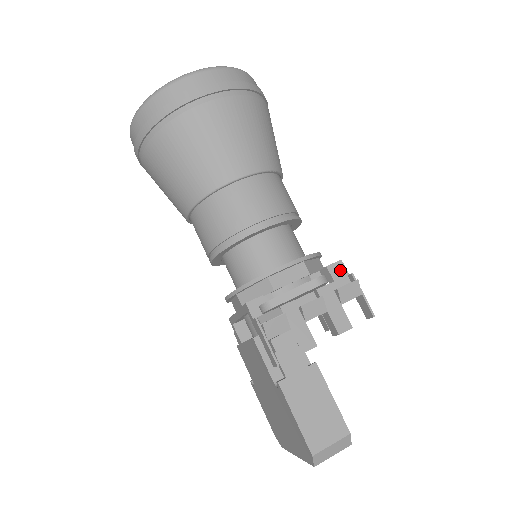
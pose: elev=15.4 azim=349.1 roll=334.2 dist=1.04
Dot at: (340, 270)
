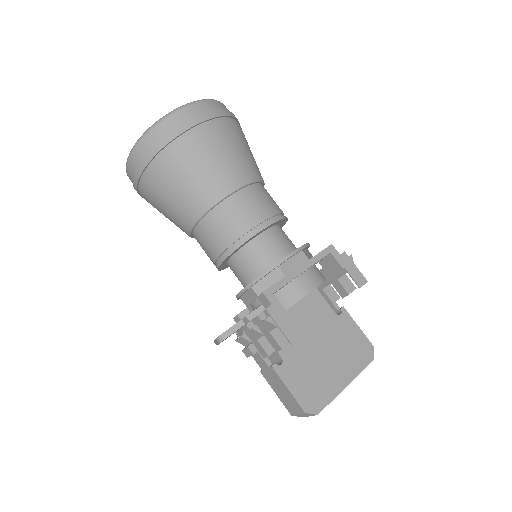
Dot at: (265, 301)
